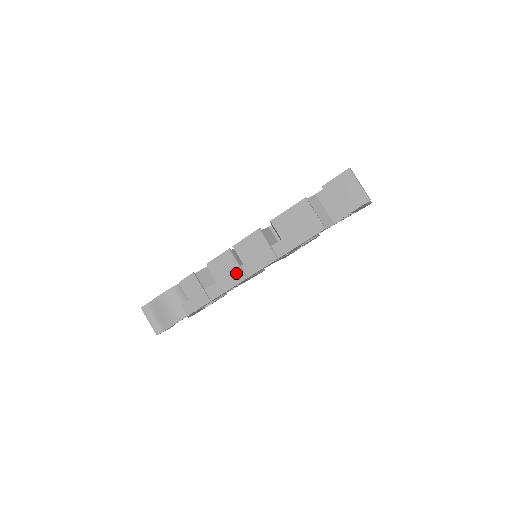
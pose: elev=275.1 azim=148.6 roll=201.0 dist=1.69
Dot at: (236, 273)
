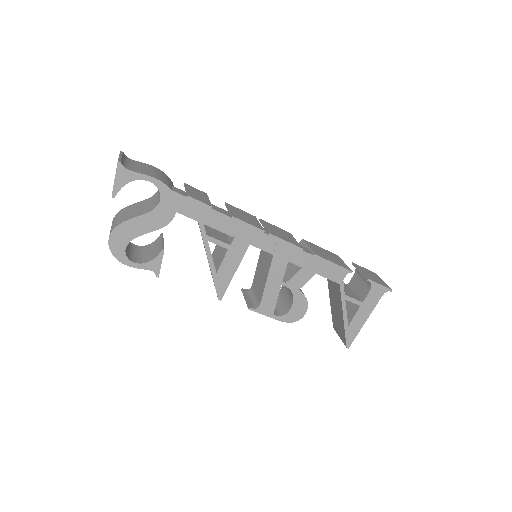
Dot at: (254, 223)
